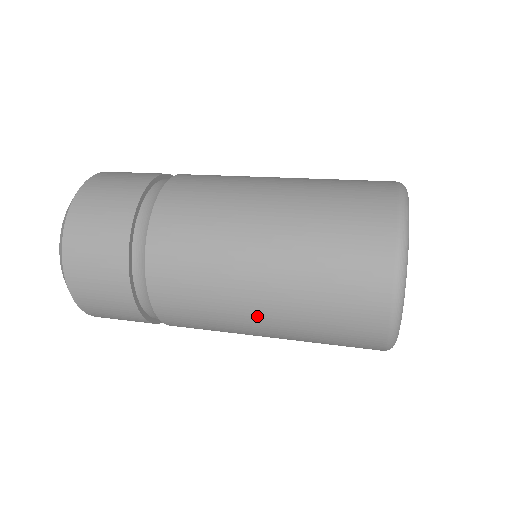
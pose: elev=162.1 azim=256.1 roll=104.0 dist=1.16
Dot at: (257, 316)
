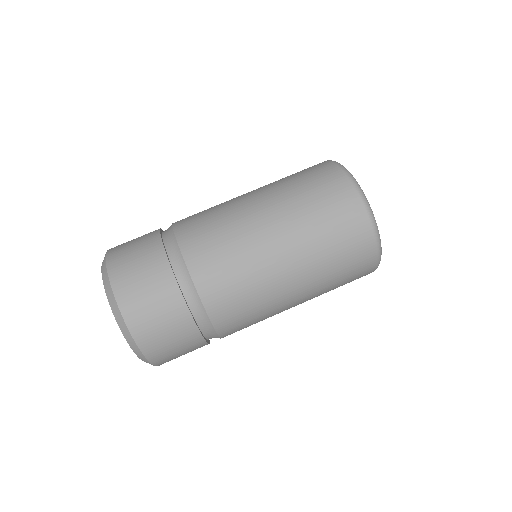
Dot at: occluded
